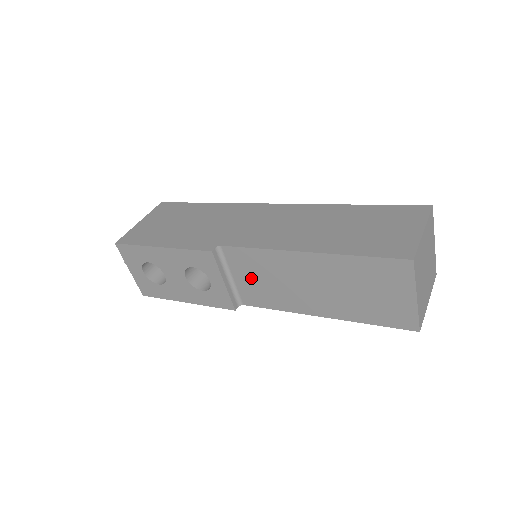
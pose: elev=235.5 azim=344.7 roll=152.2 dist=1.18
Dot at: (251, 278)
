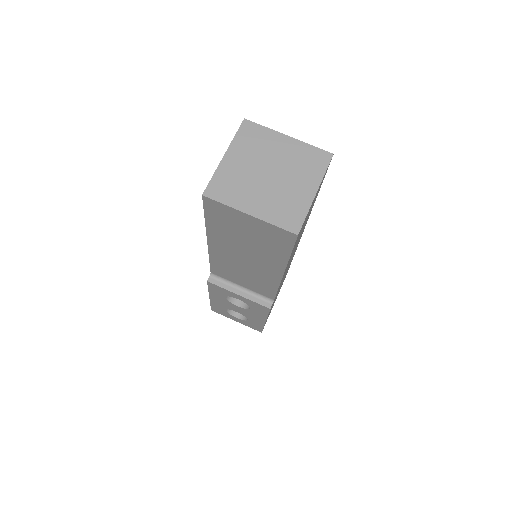
Dot at: (242, 280)
